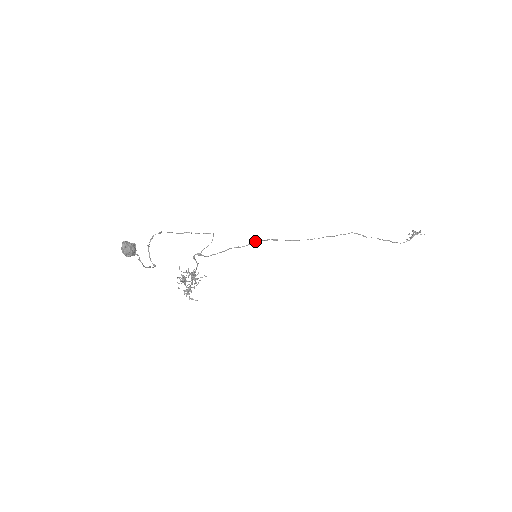
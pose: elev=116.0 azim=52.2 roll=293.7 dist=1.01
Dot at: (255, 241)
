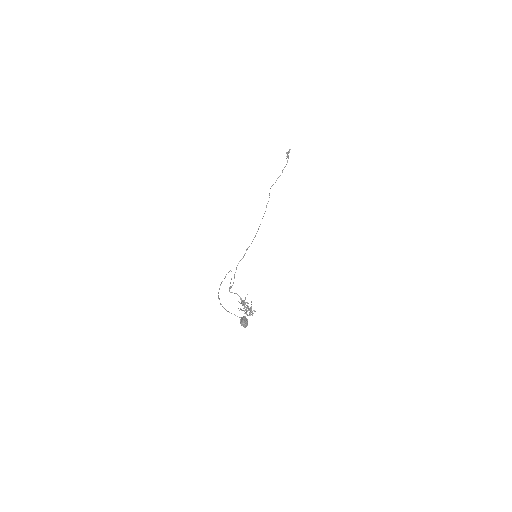
Dot at: (247, 249)
